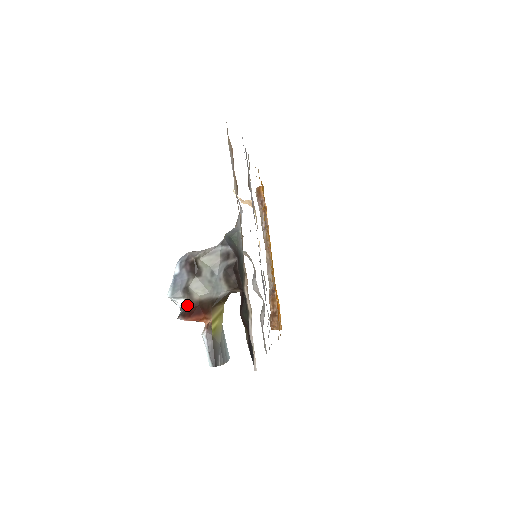
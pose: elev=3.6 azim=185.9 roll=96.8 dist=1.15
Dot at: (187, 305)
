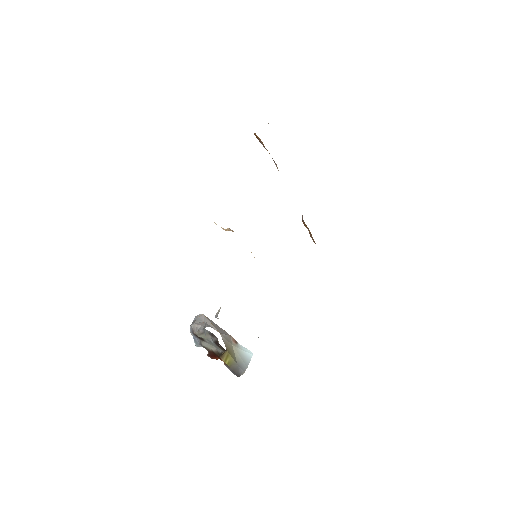
Dot at: occluded
